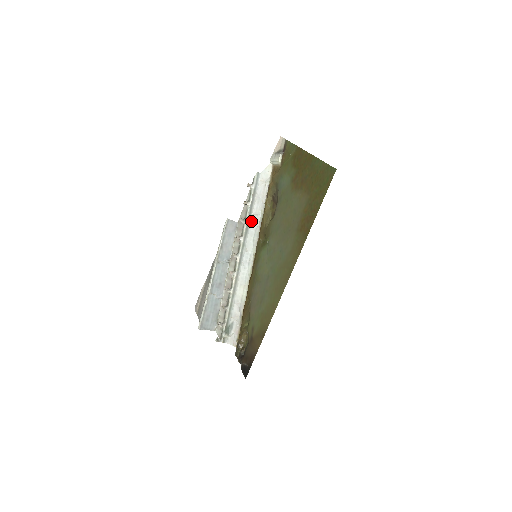
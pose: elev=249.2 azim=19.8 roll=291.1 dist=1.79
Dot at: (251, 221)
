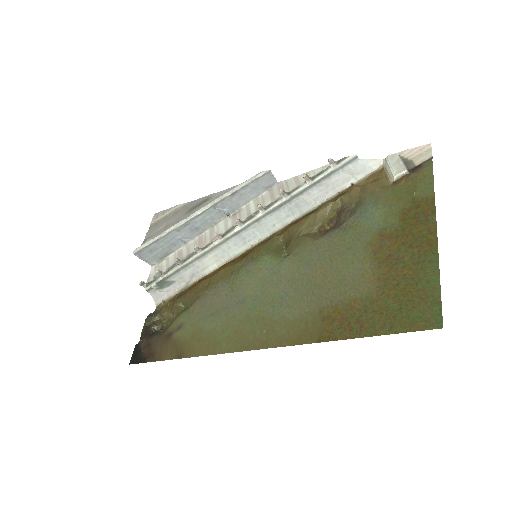
Dot at: (292, 202)
